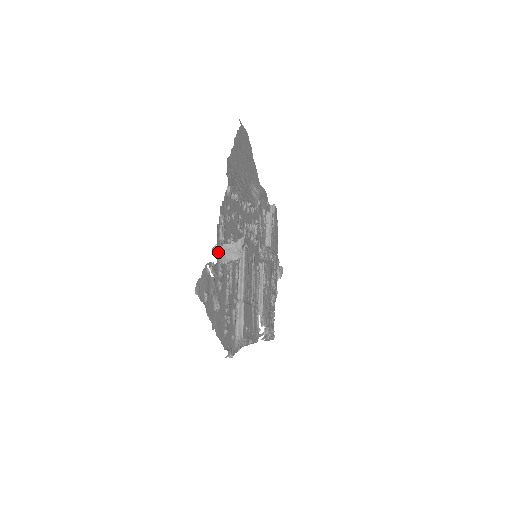
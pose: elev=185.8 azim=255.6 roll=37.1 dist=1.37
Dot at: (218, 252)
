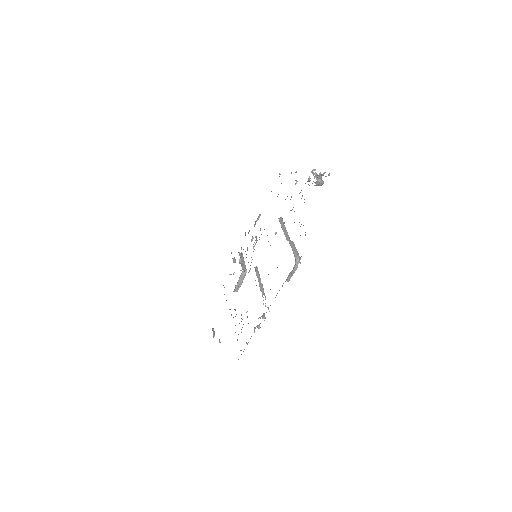
Dot at: occluded
